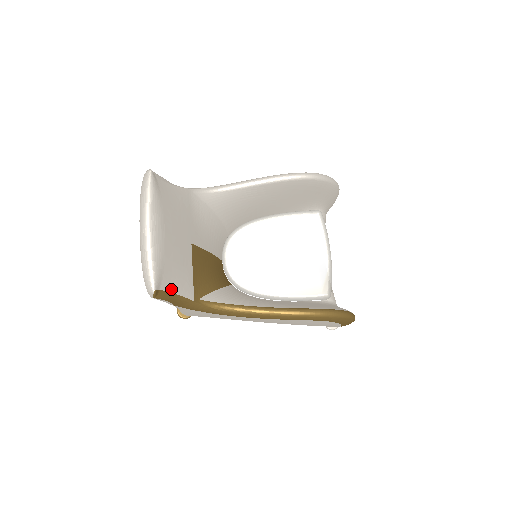
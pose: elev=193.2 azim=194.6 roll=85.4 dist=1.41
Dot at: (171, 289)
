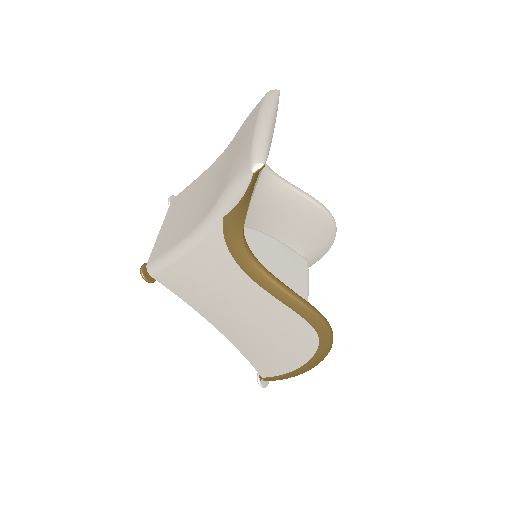
Dot at: (254, 187)
